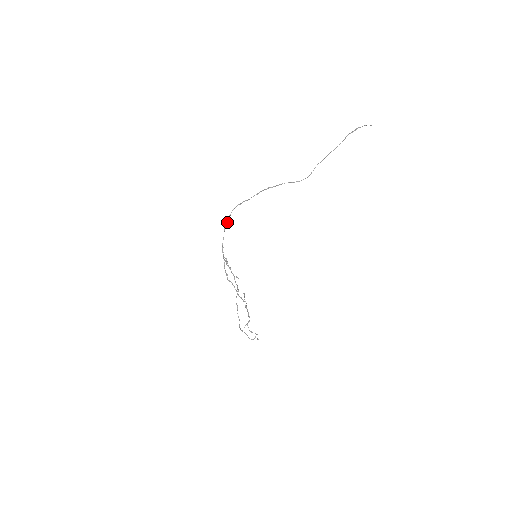
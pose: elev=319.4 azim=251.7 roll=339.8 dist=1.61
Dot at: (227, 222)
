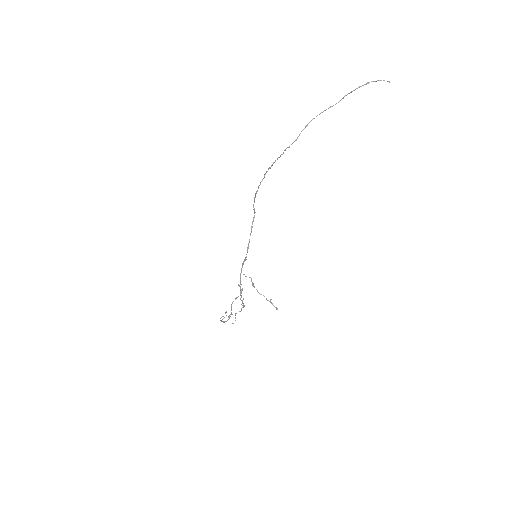
Dot at: occluded
